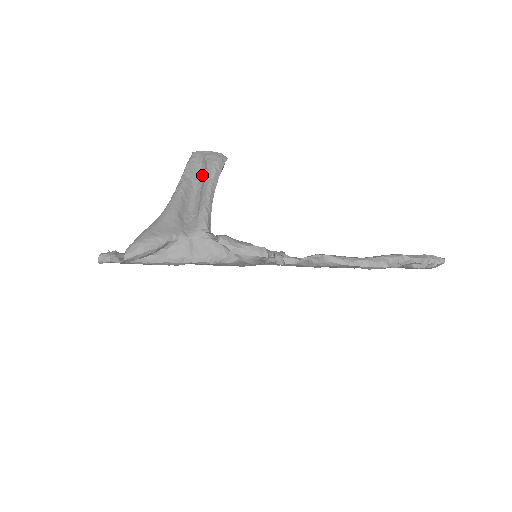
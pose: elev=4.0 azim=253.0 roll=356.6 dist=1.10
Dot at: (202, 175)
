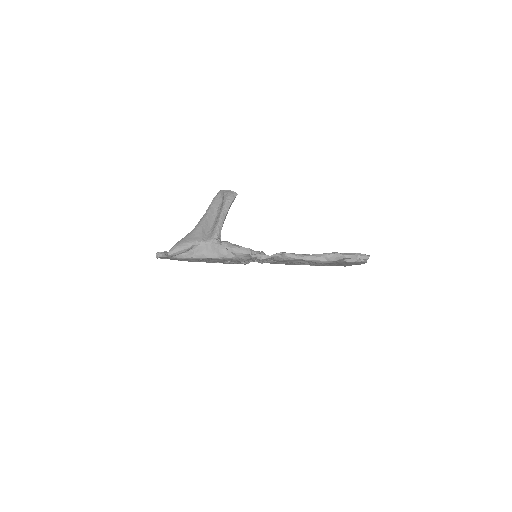
Dot at: (221, 205)
